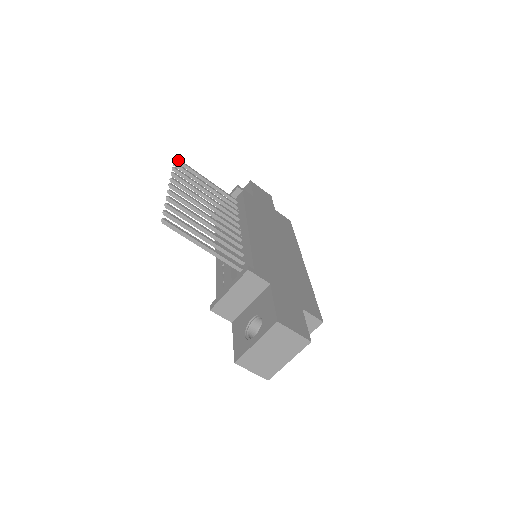
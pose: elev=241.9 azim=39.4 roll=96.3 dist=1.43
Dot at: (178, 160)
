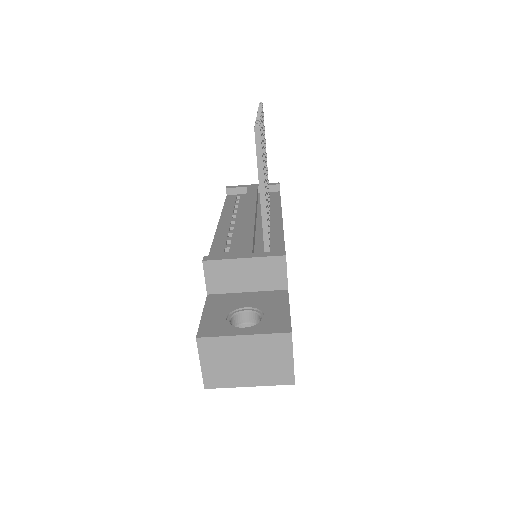
Dot at: occluded
